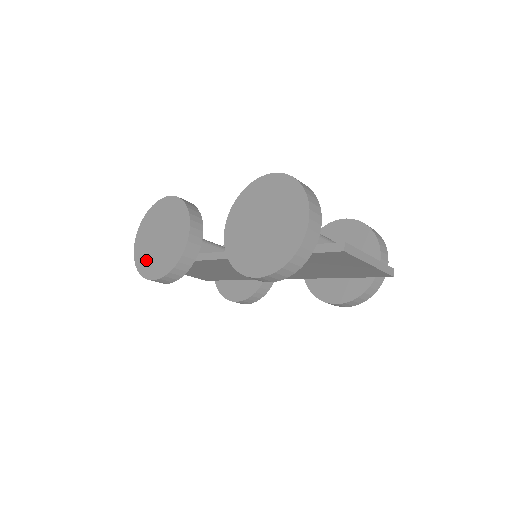
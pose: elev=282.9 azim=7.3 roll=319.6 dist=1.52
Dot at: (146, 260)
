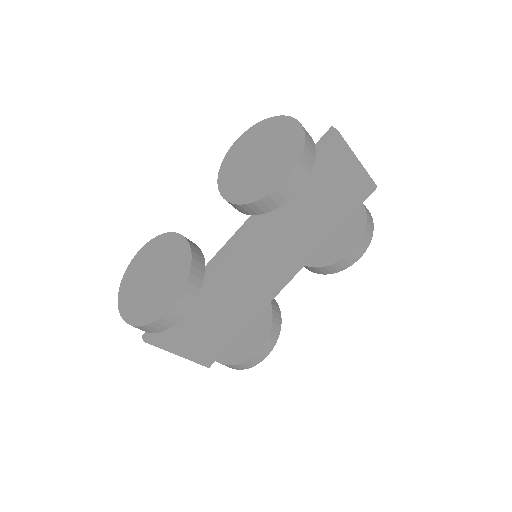
Dot at: (148, 307)
